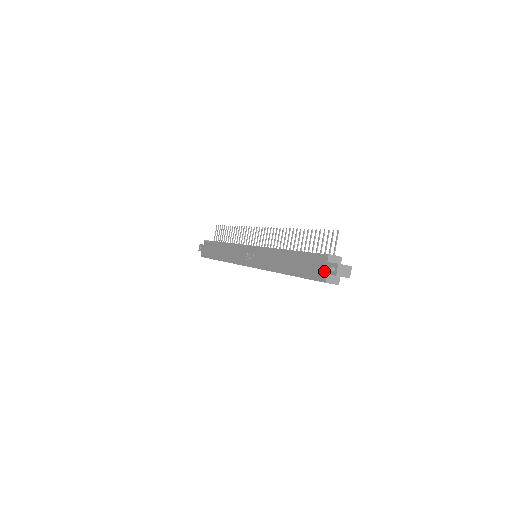
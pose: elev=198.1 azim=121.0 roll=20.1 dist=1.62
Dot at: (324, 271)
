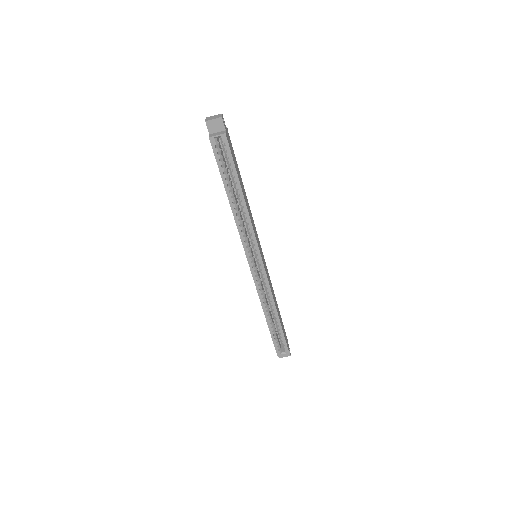
Dot at: occluded
